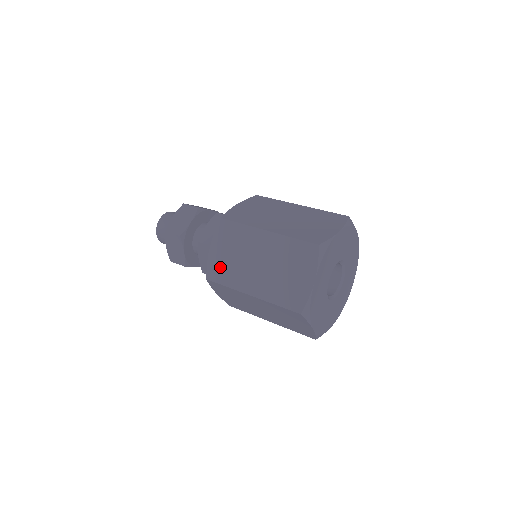
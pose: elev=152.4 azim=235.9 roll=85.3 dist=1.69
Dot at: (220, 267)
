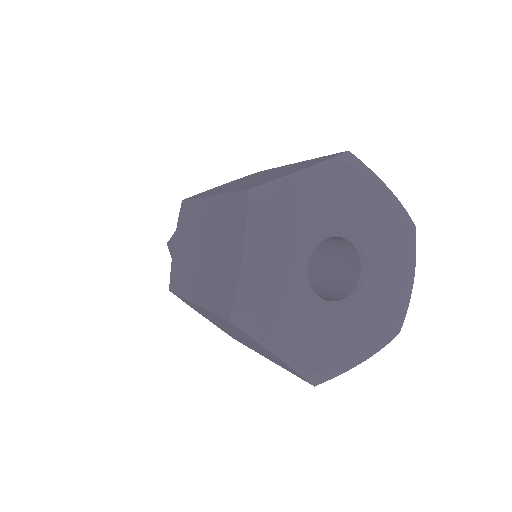
Dot at: (209, 191)
